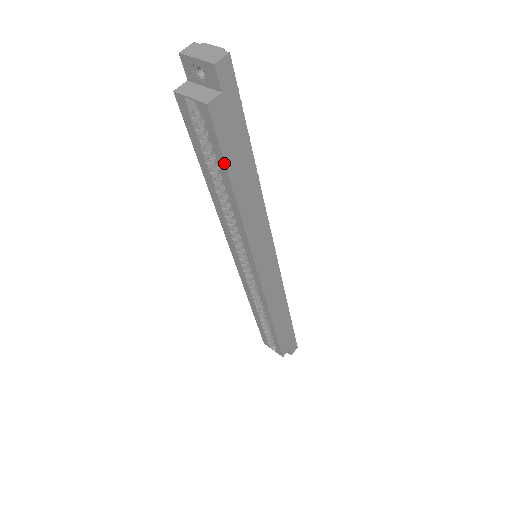
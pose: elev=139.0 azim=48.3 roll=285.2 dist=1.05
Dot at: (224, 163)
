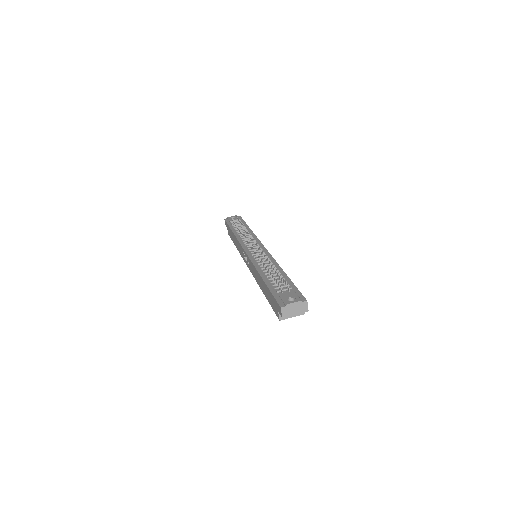
Dot at: occluded
